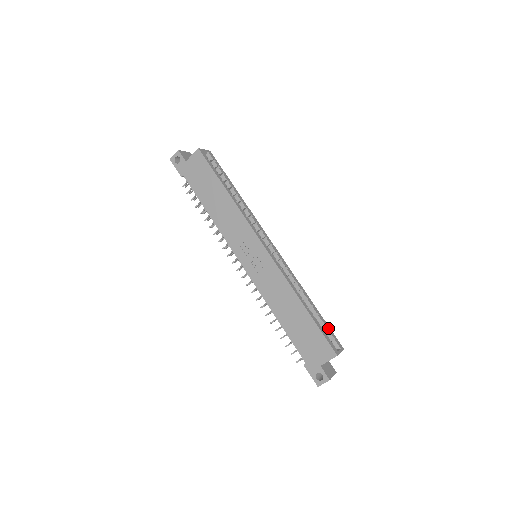
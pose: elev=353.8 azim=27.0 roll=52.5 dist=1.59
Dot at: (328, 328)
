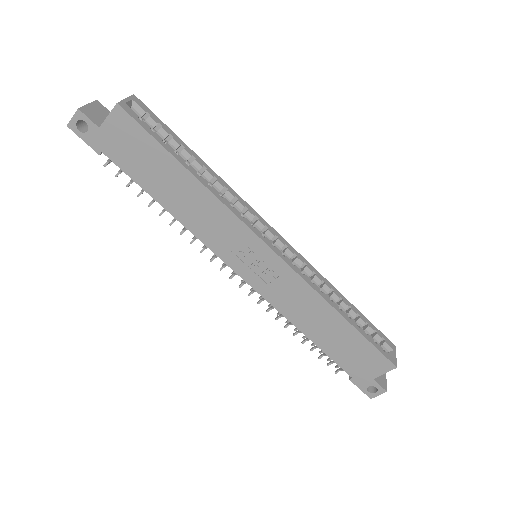
Dot at: (374, 328)
